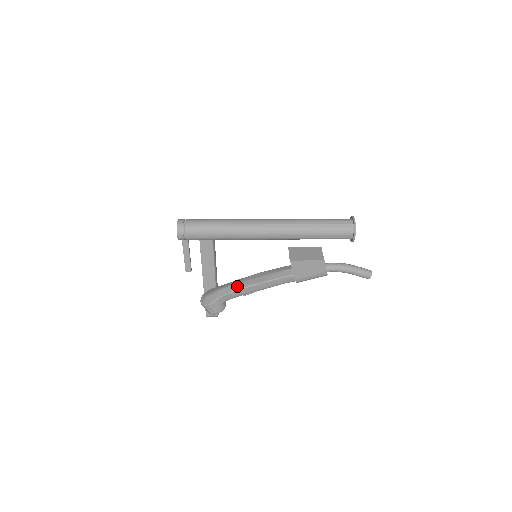
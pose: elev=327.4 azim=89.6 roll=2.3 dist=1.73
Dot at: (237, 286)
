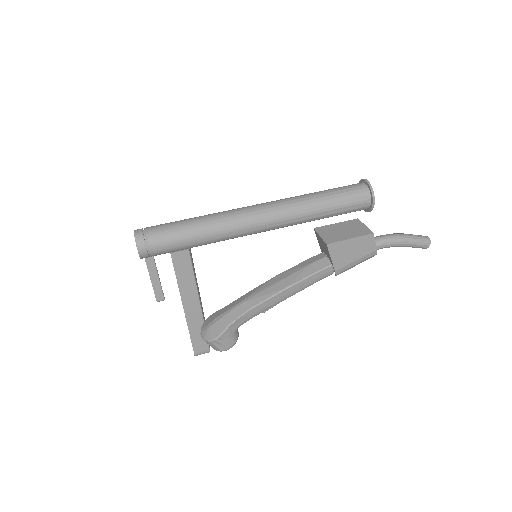
Dot at: (253, 301)
